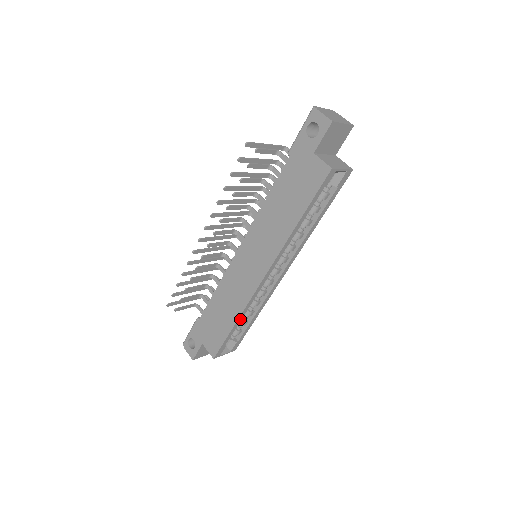
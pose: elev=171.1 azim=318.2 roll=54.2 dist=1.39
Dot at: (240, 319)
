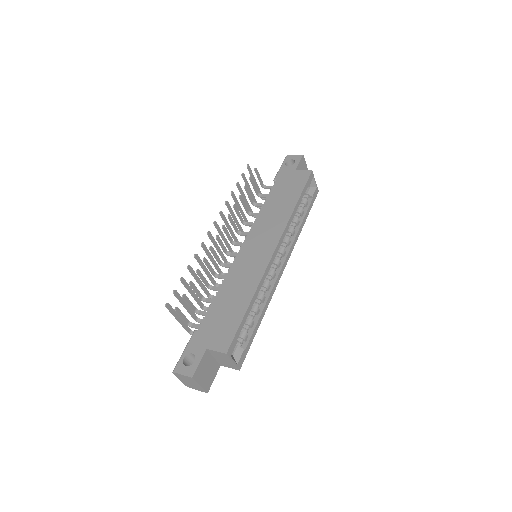
Dot at: (254, 299)
